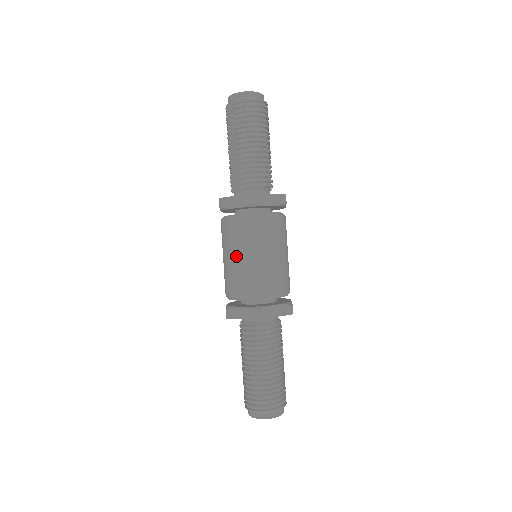
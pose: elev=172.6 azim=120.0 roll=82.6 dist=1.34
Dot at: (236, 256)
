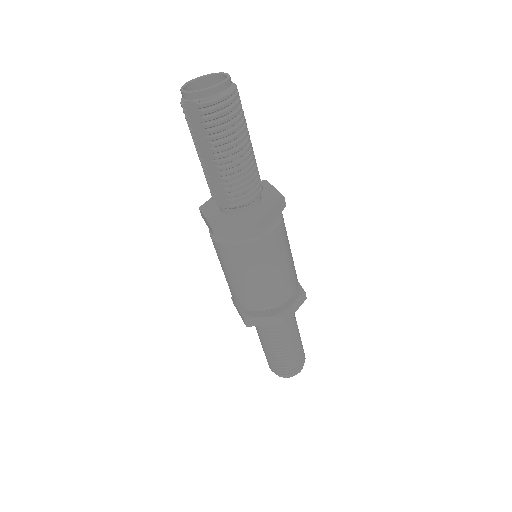
Dot at: (248, 279)
